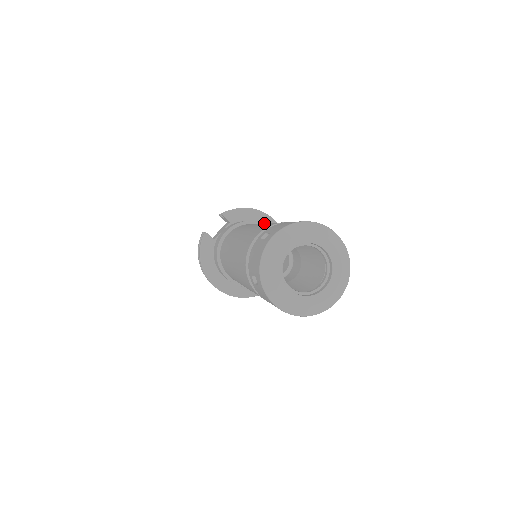
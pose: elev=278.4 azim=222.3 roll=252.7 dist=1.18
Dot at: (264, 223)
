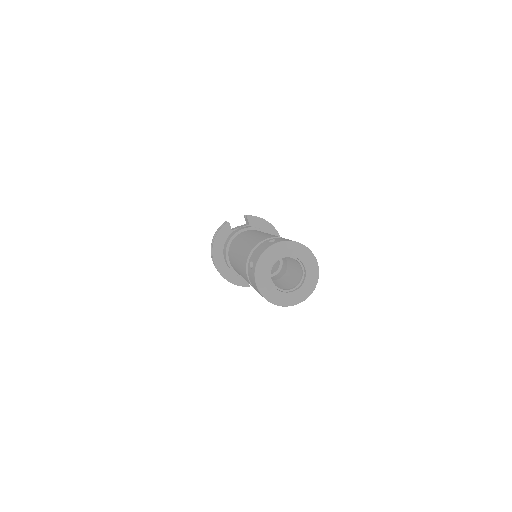
Dot at: occluded
